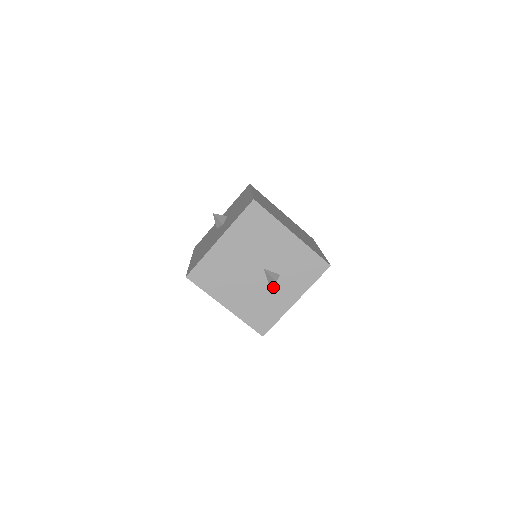
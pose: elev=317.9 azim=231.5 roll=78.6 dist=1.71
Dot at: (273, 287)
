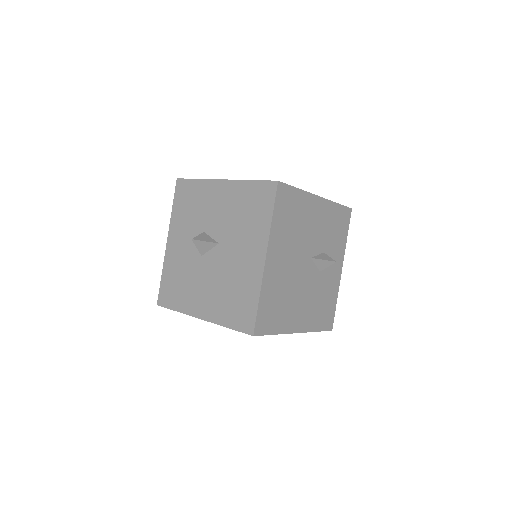
Dot at: (323, 271)
